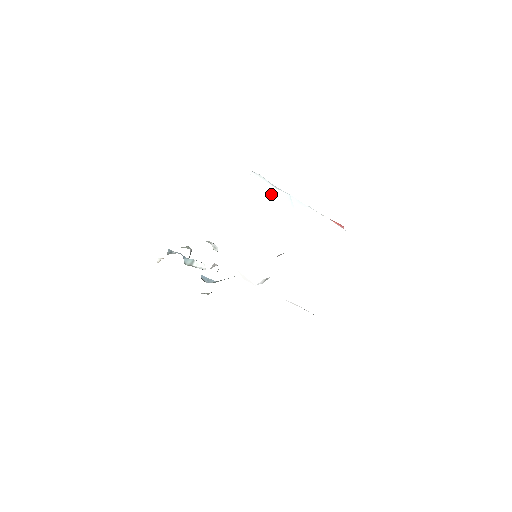
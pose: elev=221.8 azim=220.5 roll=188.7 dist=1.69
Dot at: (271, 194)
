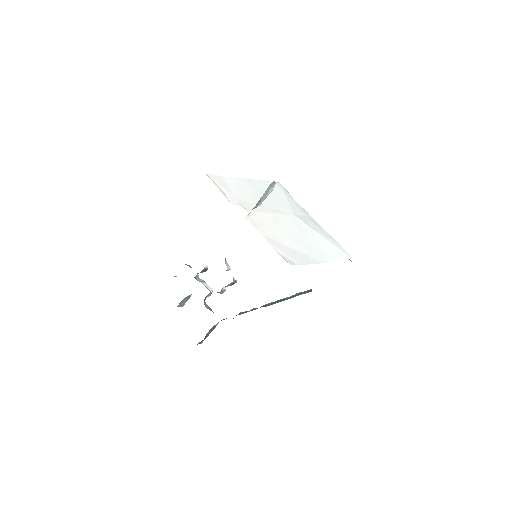
Dot at: (287, 197)
